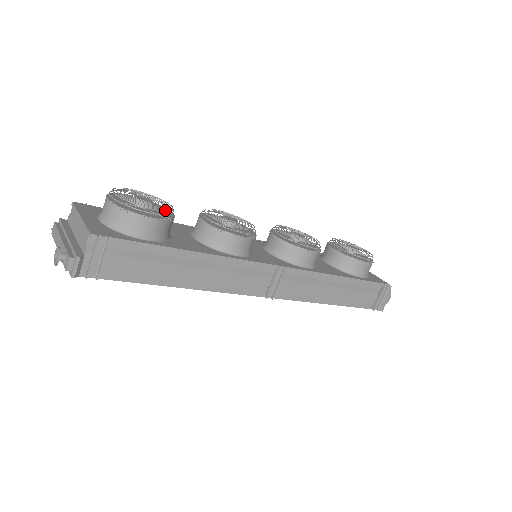
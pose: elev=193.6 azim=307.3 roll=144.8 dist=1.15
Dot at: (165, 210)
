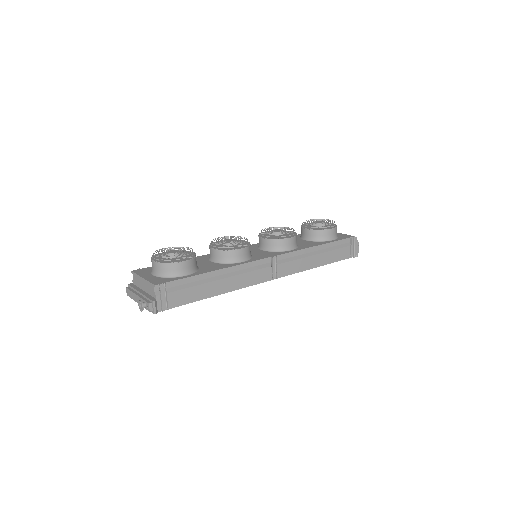
Dot at: (189, 253)
